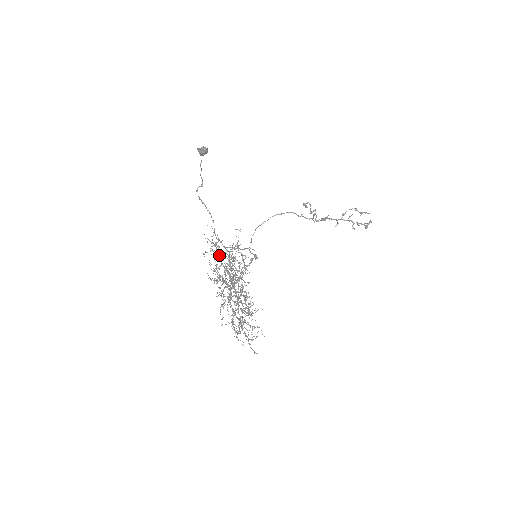
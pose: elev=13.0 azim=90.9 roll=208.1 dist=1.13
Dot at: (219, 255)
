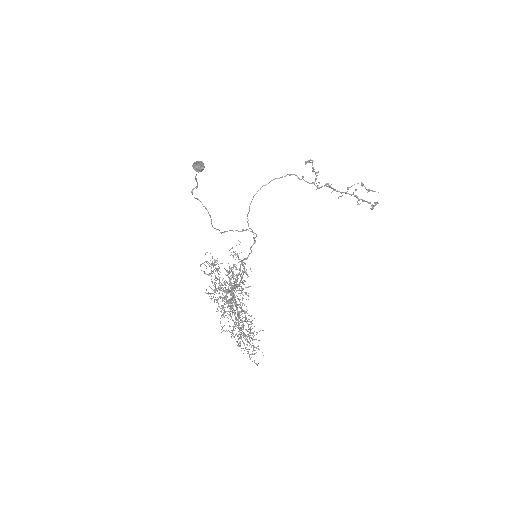
Dot at: (219, 277)
